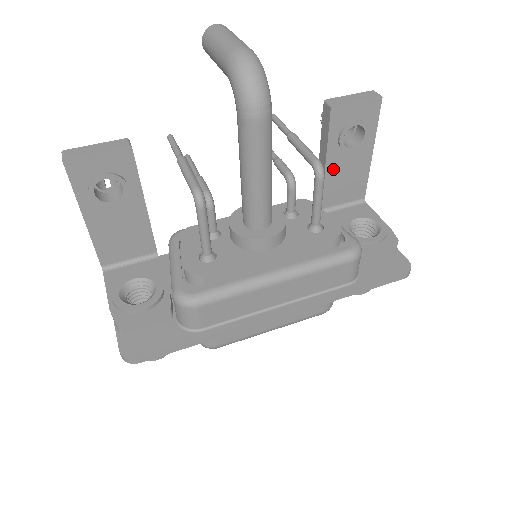
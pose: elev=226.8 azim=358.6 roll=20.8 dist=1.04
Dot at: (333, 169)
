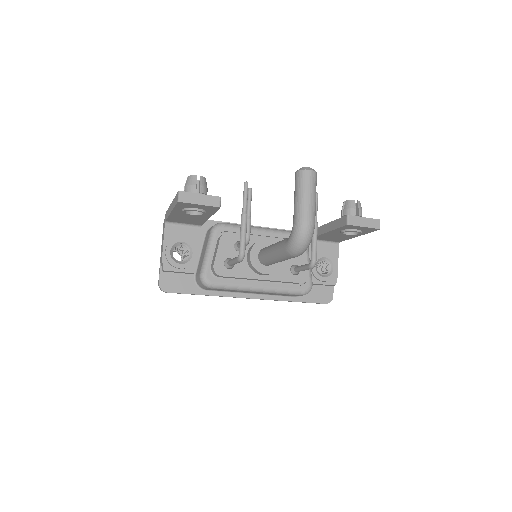
Dot at: (330, 234)
